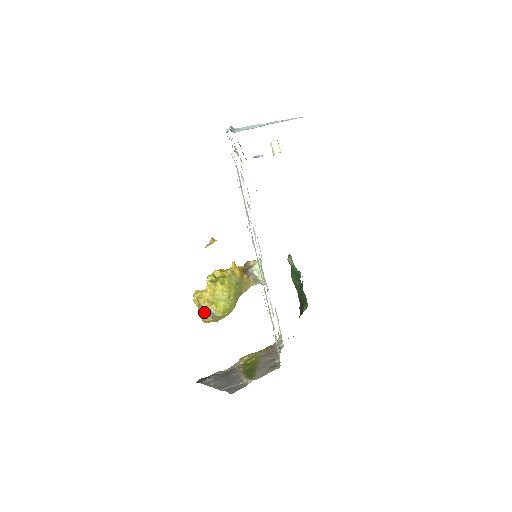
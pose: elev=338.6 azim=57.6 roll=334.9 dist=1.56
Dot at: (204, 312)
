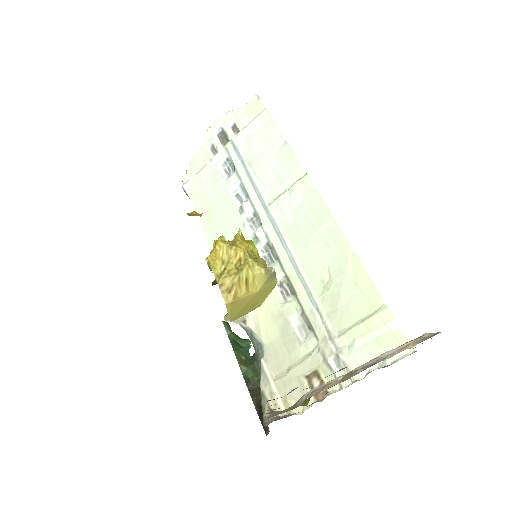
Dot at: (251, 267)
